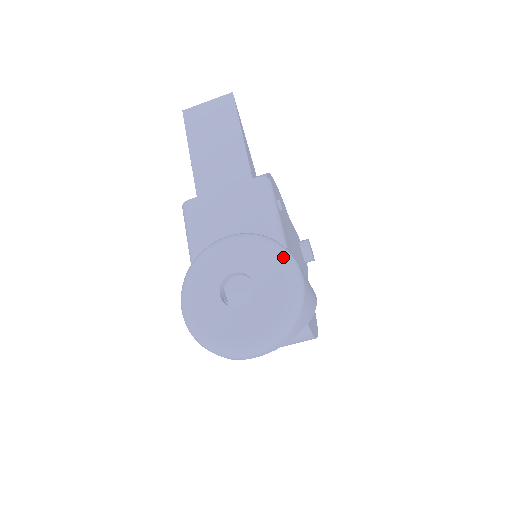
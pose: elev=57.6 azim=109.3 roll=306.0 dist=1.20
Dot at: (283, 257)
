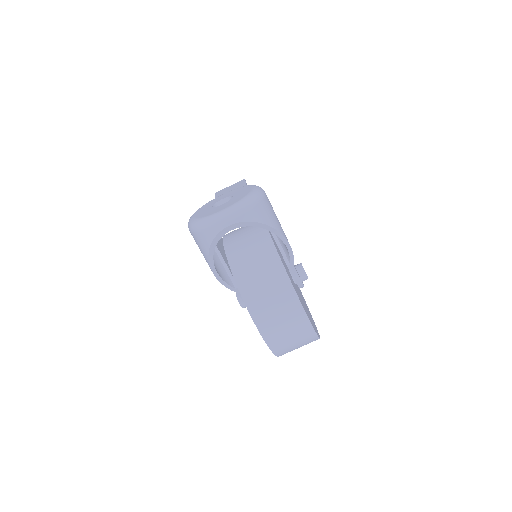
Dot at: (253, 185)
